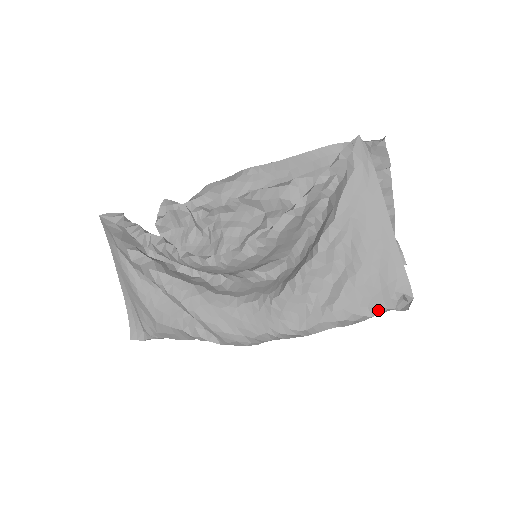
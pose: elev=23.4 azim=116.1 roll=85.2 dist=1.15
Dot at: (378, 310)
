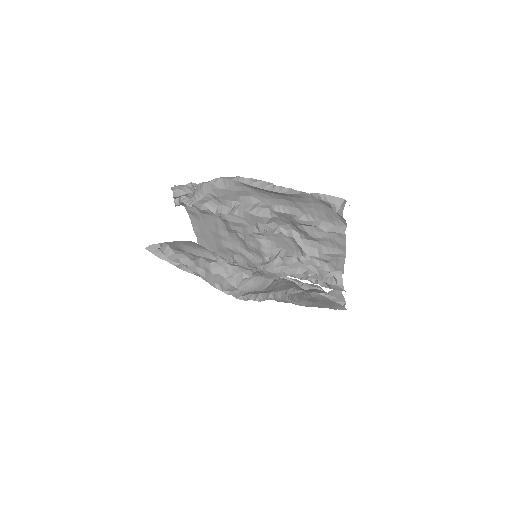
Dot at: (329, 308)
